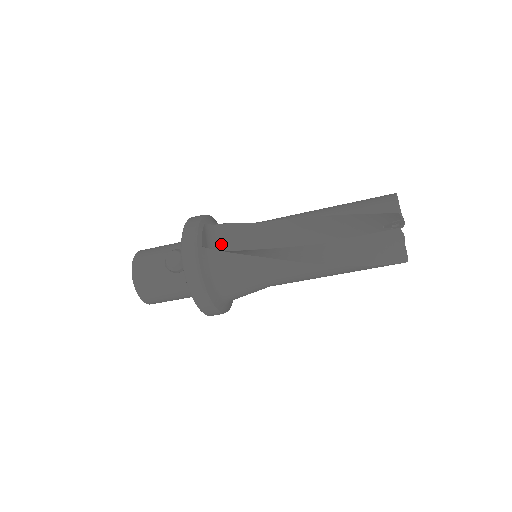
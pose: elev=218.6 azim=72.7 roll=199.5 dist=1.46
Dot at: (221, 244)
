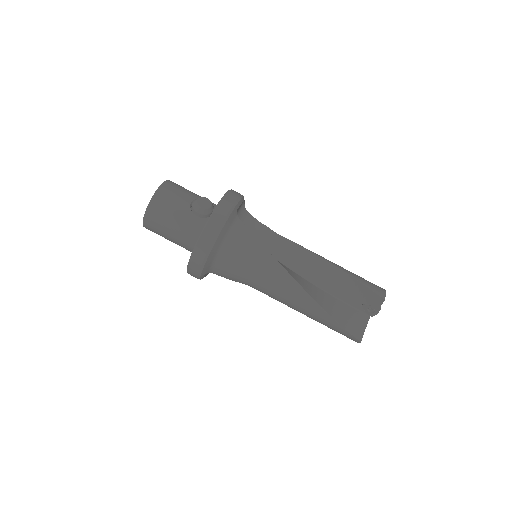
Dot at: occluded
